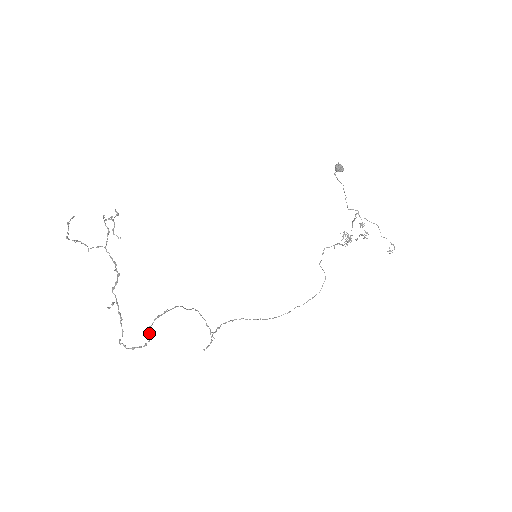
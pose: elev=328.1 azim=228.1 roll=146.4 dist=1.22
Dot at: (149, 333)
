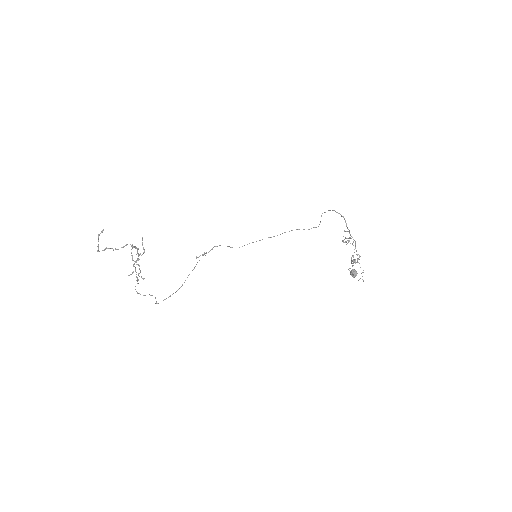
Dot at: occluded
